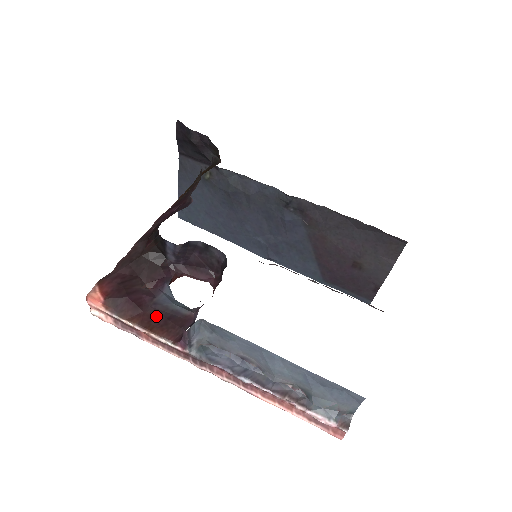
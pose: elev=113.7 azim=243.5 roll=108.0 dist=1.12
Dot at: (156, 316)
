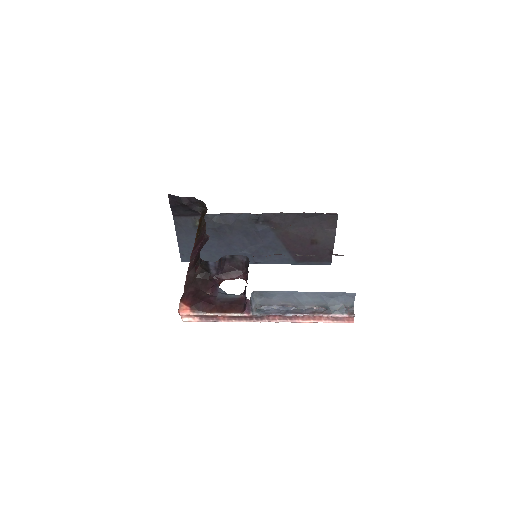
Dot at: (223, 305)
